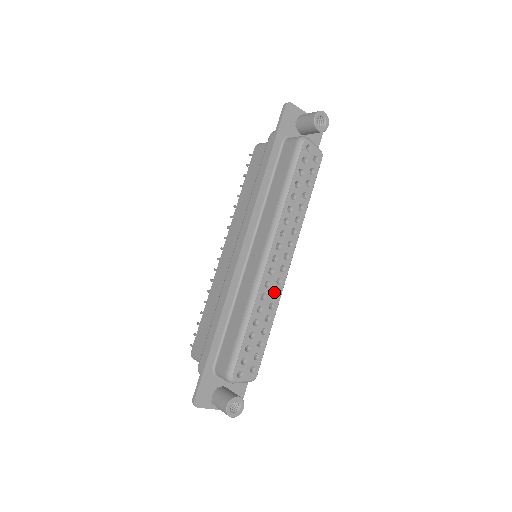
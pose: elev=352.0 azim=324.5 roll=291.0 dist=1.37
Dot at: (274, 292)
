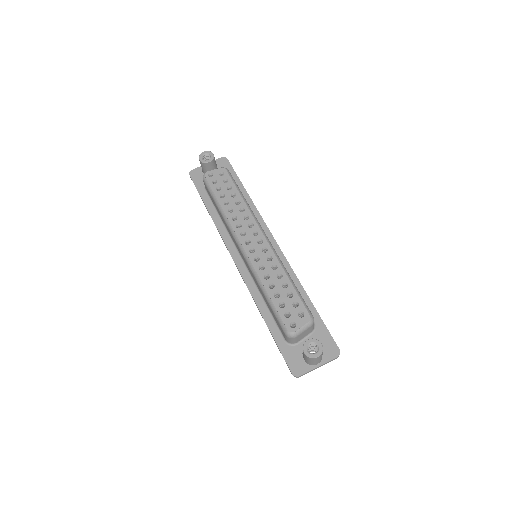
Dot at: (271, 259)
